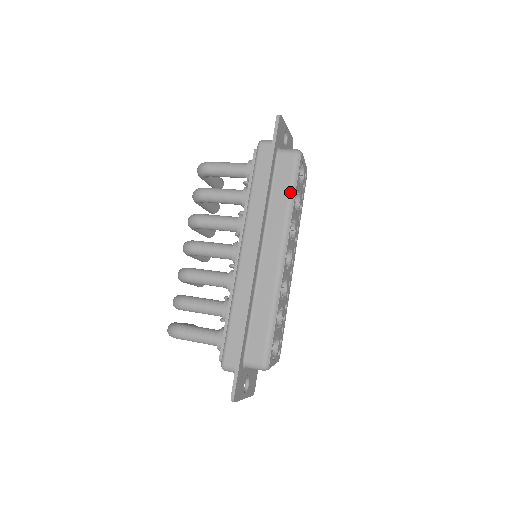
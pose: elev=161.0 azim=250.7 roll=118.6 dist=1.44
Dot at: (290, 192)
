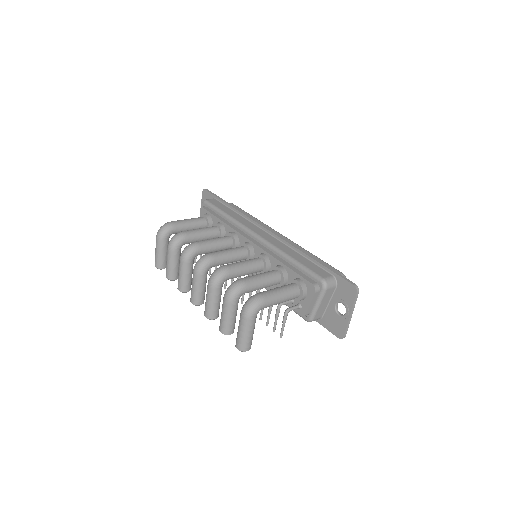
Dot at: (249, 214)
